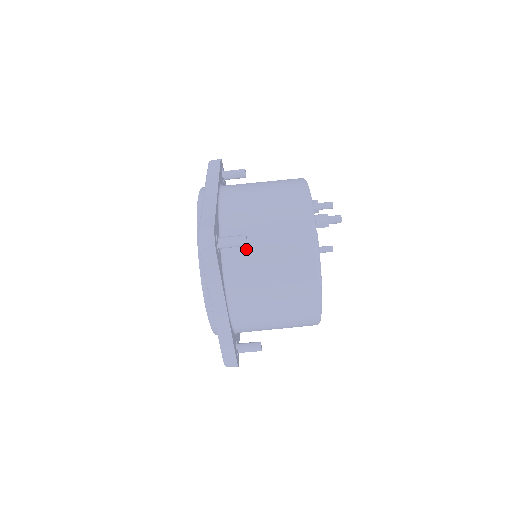
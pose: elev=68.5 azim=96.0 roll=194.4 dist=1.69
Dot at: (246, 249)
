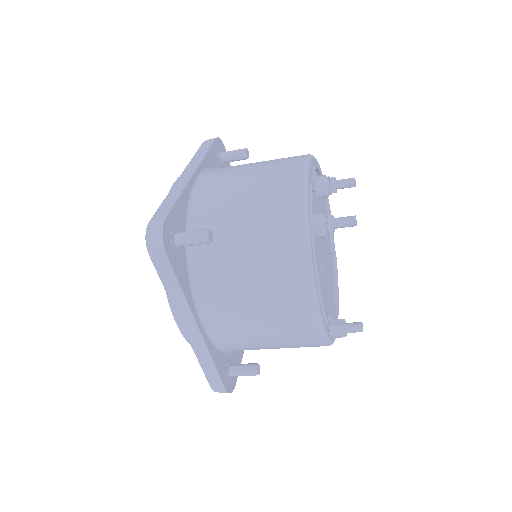
Dot at: occluded
